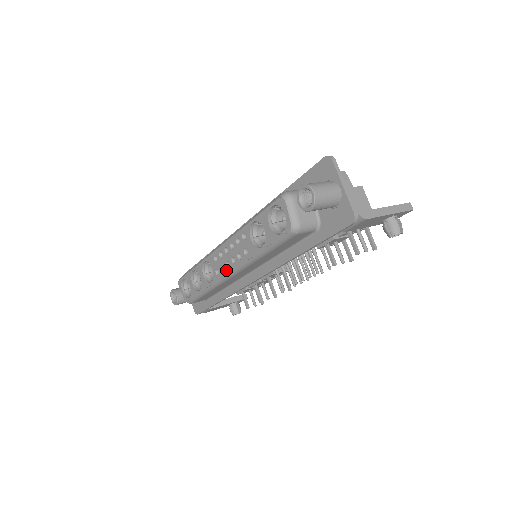
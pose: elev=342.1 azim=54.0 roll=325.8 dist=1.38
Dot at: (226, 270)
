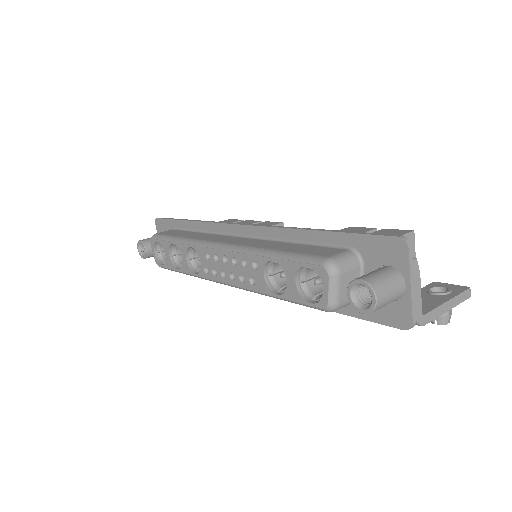
Dot at: (219, 278)
